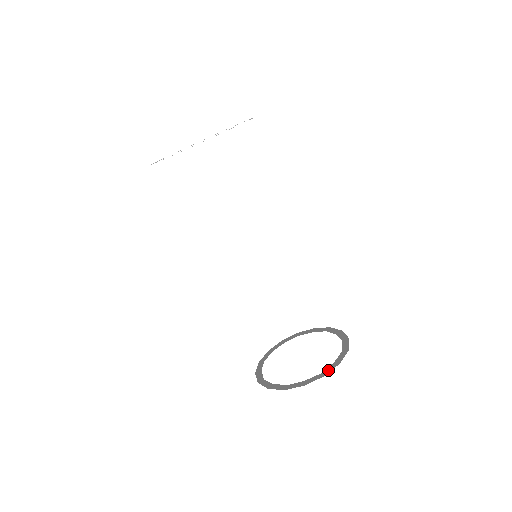
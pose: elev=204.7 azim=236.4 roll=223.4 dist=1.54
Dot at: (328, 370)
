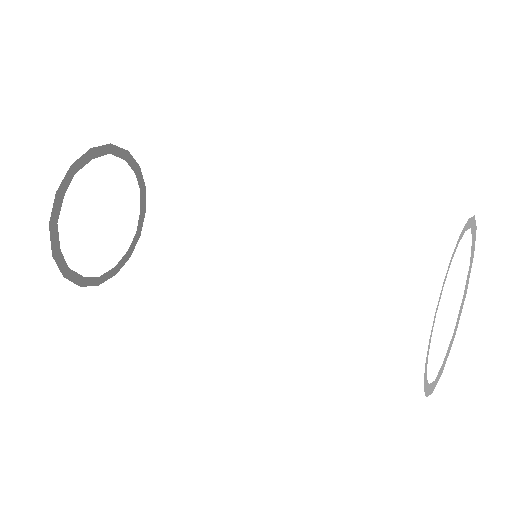
Dot at: (472, 249)
